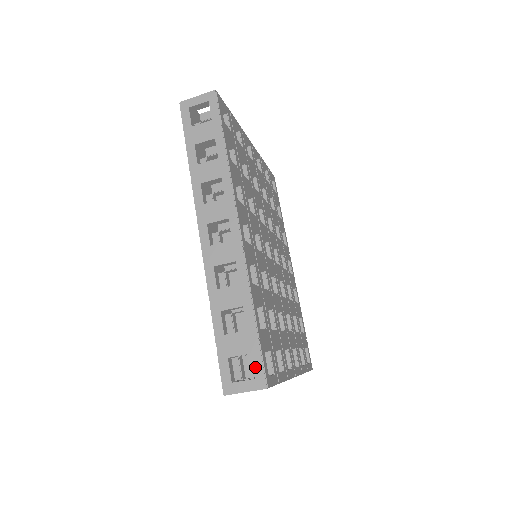
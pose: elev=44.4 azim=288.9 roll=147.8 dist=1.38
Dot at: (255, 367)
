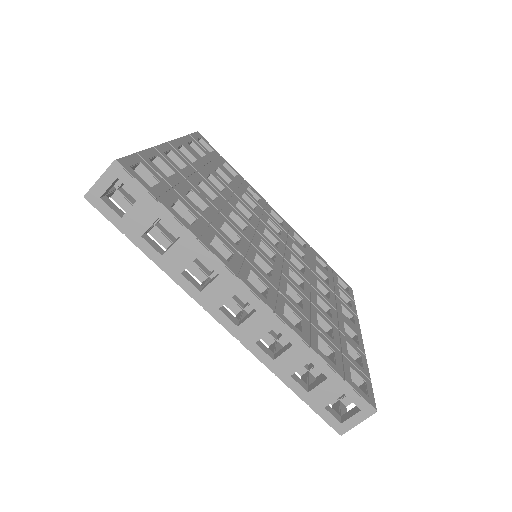
Dot at: (355, 402)
